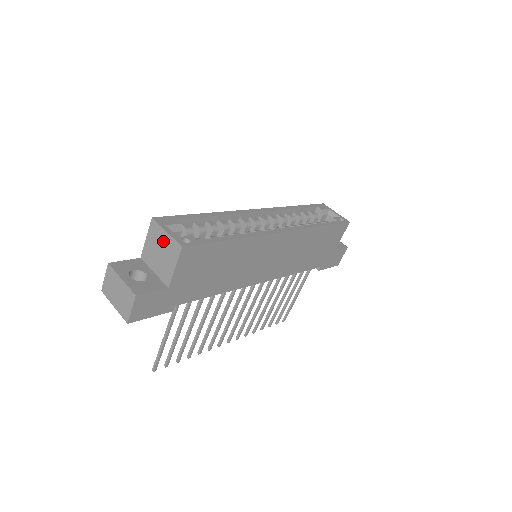
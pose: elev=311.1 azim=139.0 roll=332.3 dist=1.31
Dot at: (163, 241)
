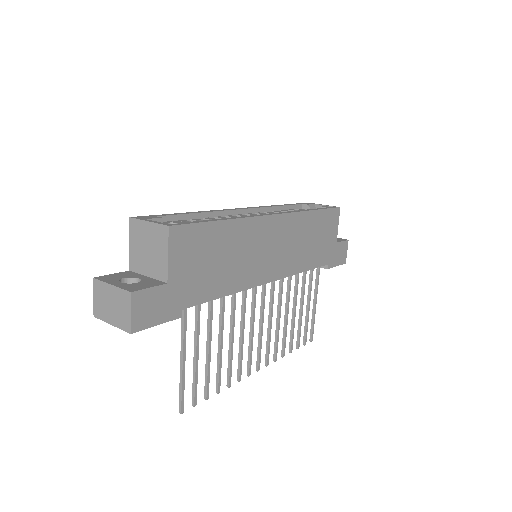
Dot at: (147, 234)
